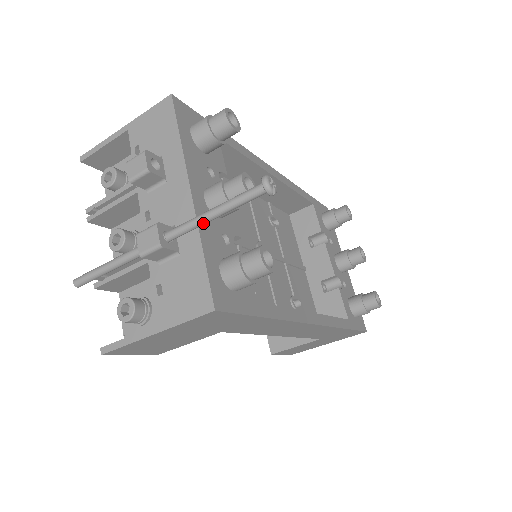
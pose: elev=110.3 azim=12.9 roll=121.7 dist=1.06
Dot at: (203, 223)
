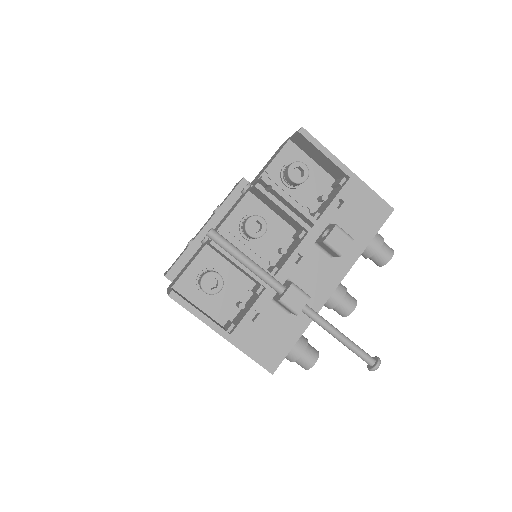
Dot at: (327, 331)
